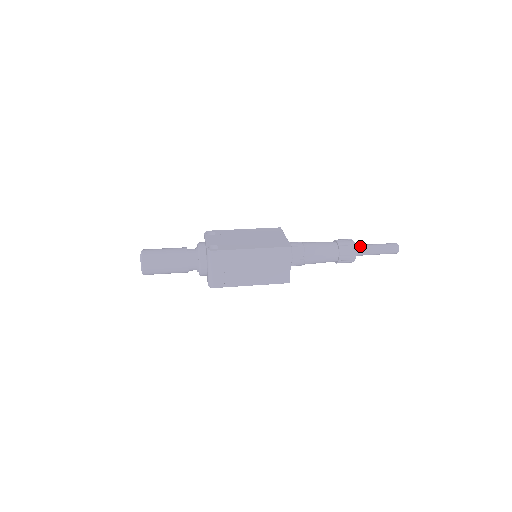
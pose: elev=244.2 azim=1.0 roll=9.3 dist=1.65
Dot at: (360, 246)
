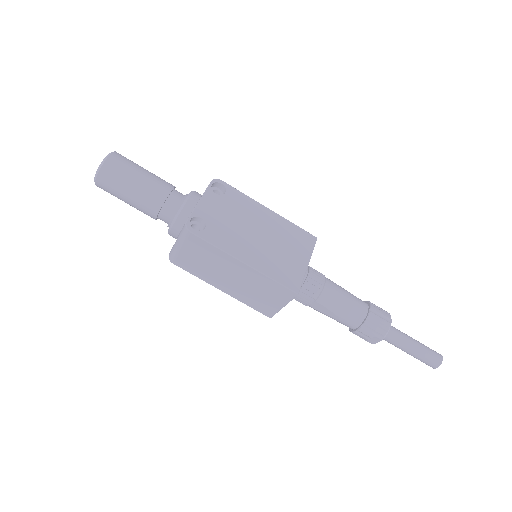
Dot at: (394, 333)
